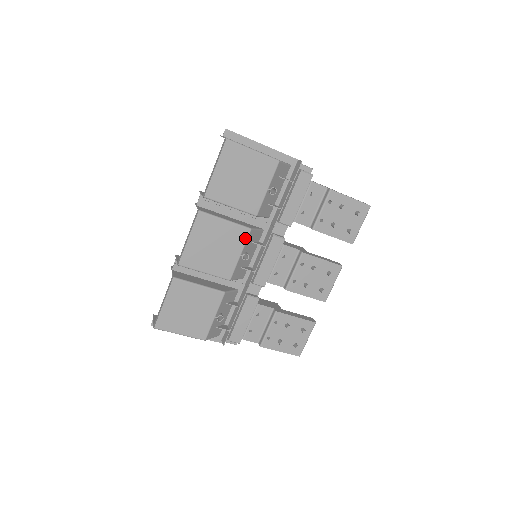
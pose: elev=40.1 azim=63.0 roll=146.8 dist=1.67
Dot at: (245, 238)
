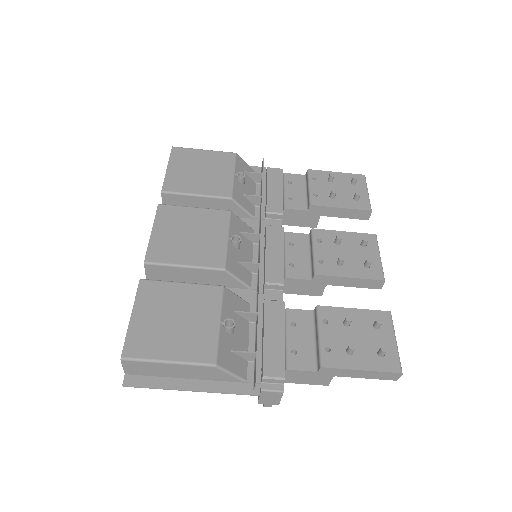
Dot at: (226, 220)
